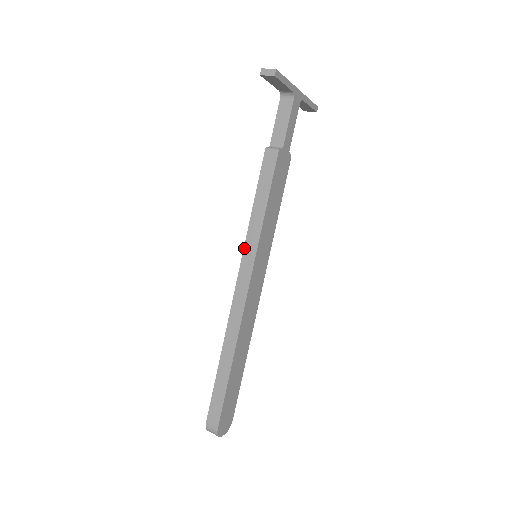
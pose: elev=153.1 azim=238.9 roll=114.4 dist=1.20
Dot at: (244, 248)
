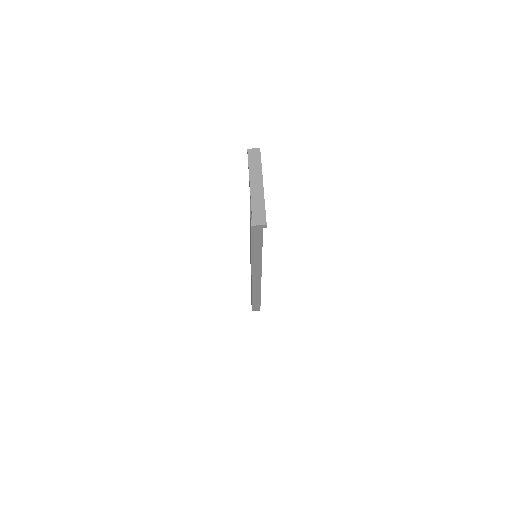
Dot at: (252, 264)
